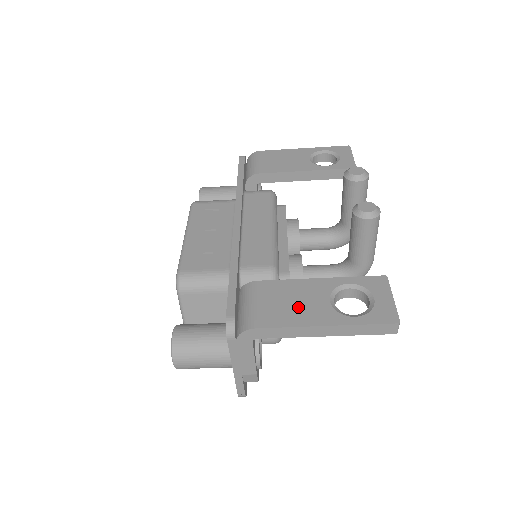
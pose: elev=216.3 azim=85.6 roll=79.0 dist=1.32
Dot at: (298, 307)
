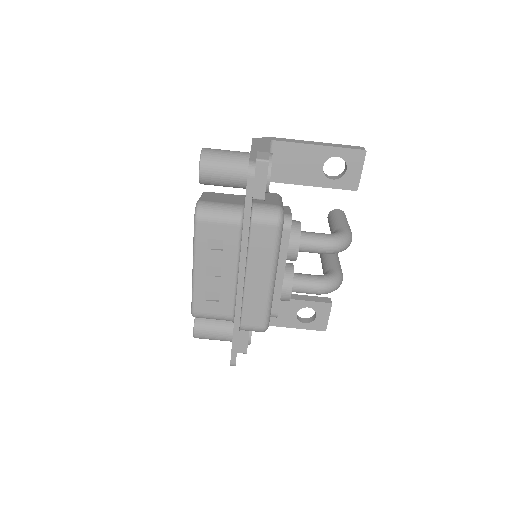
Dot at: occluded
